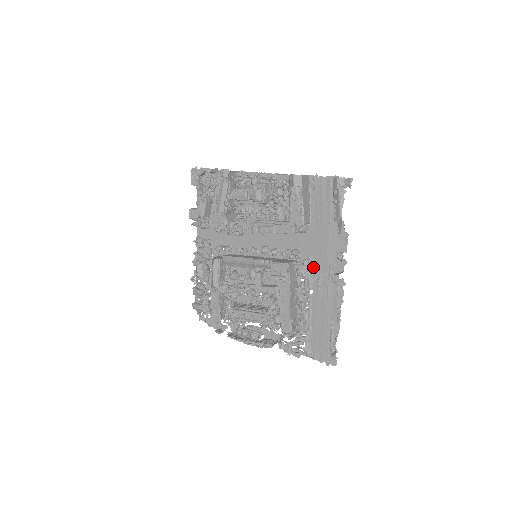
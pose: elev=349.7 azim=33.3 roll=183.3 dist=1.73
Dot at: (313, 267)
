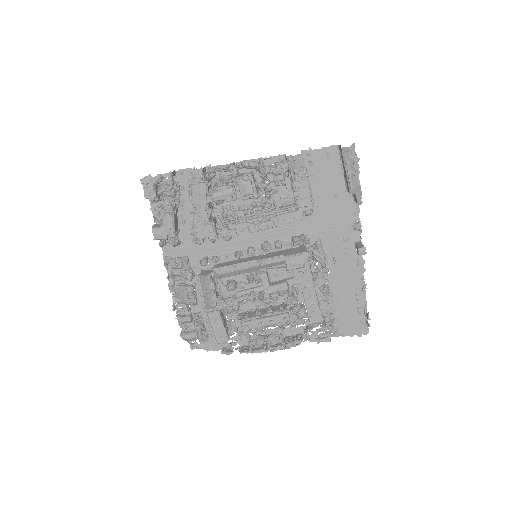
Dot at: (325, 247)
